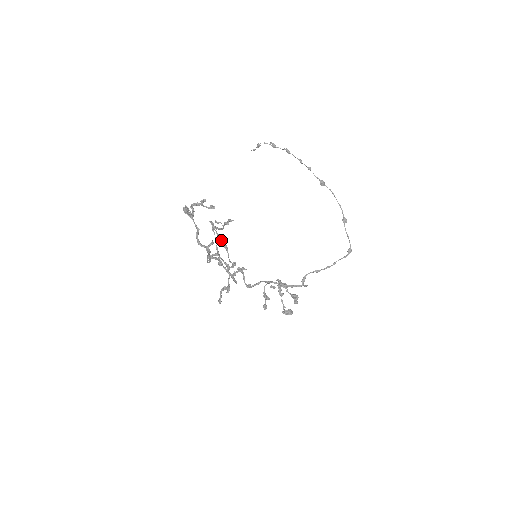
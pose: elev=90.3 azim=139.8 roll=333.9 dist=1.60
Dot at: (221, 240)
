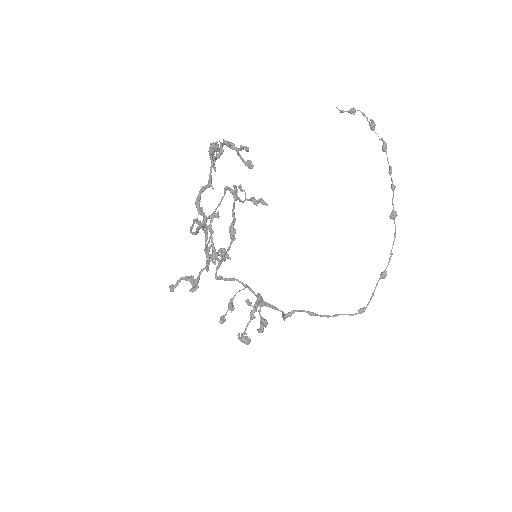
Dot at: (233, 224)
